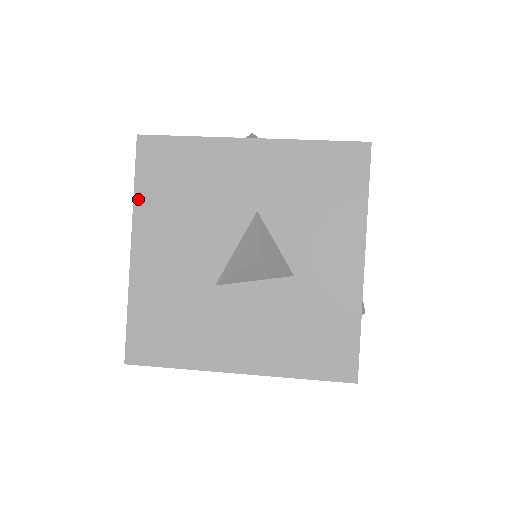
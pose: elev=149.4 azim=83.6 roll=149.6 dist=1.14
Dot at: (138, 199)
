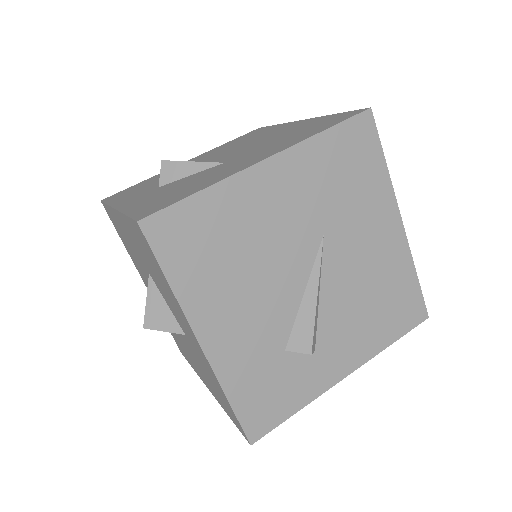
Dot at: (126, 248)
